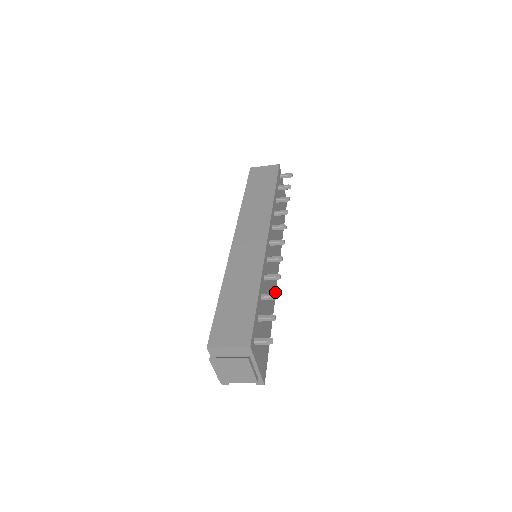
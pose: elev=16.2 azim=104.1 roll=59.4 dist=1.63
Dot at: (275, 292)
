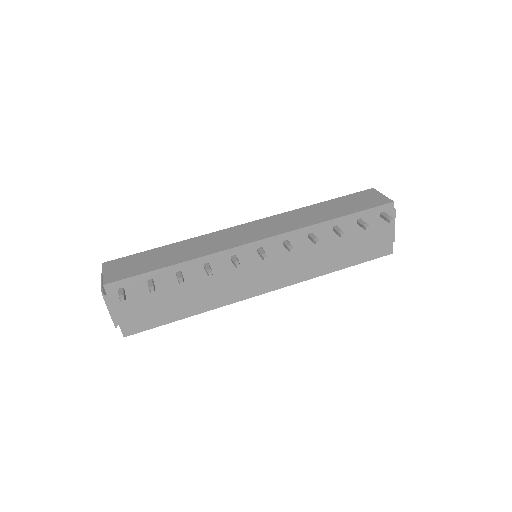
Dot at: (239, 299)
